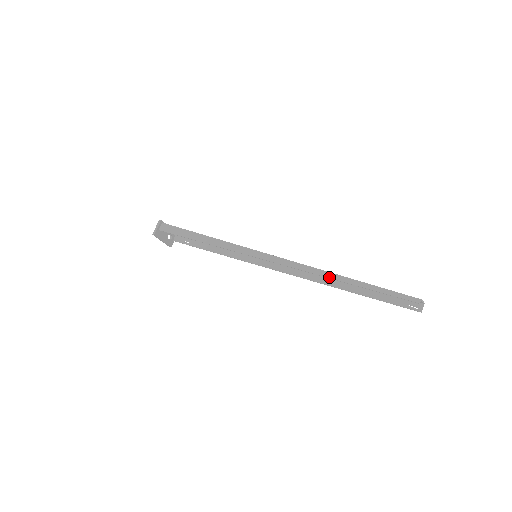
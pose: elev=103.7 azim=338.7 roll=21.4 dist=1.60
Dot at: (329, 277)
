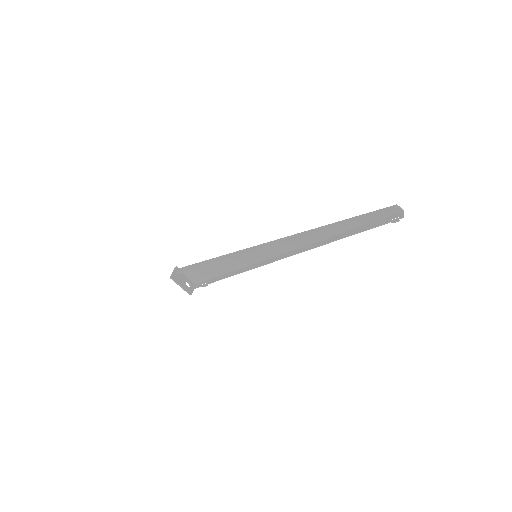
Dot at: (315, 231)
